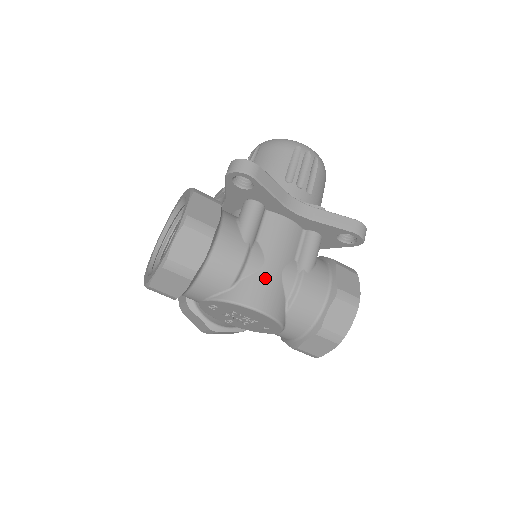
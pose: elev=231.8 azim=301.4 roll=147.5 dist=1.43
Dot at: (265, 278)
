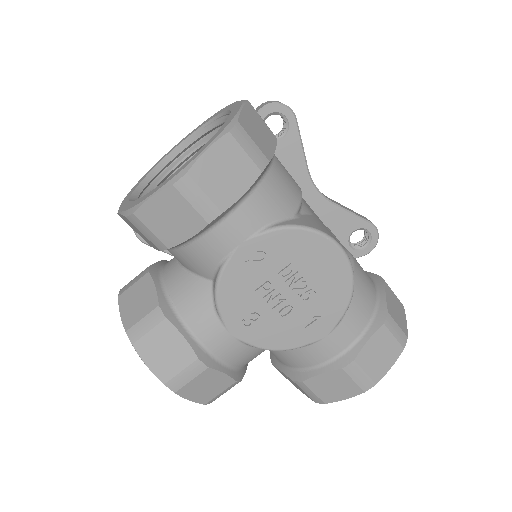
Dot at: (324, 225)
